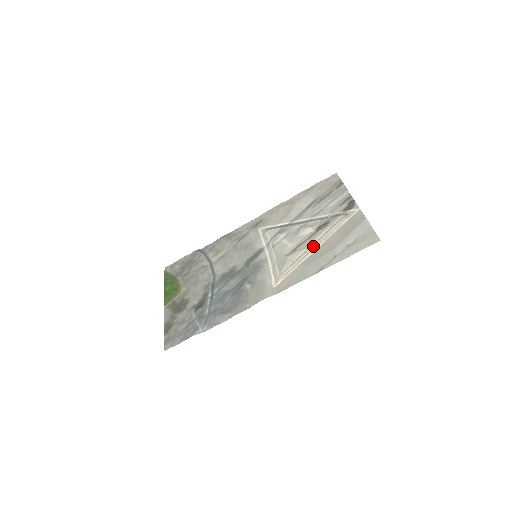
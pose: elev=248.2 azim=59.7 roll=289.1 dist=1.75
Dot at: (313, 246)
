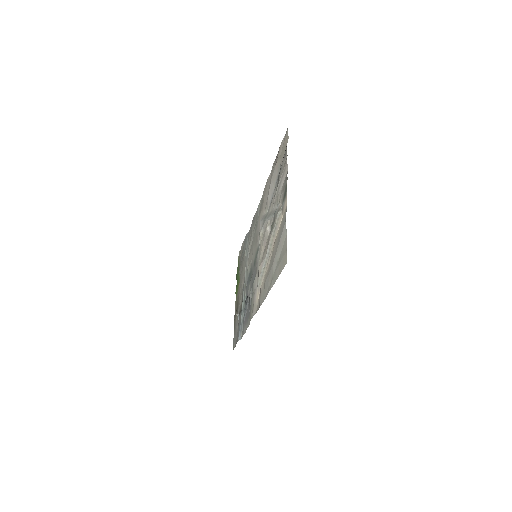
Dot at: (269, 255)
